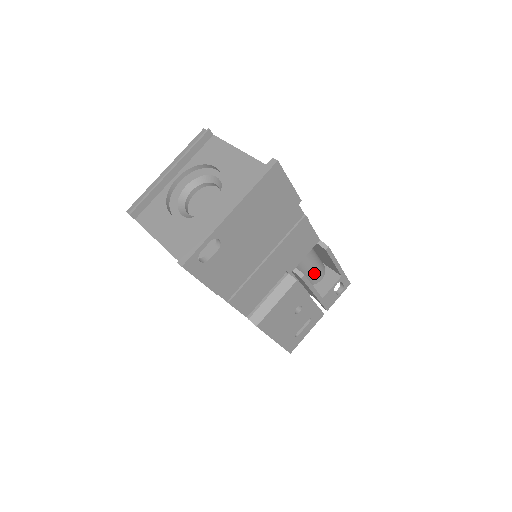
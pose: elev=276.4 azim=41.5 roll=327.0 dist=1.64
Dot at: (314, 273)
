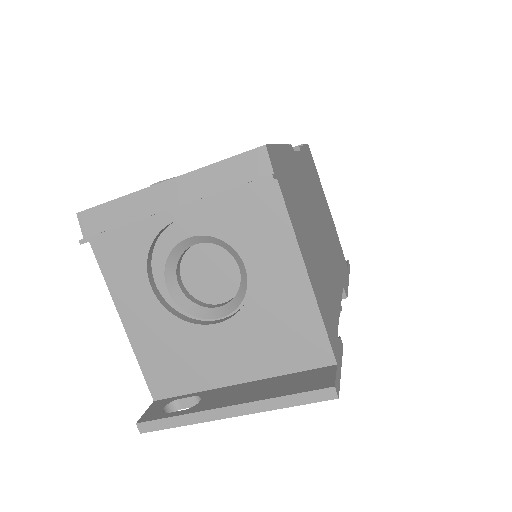
Dot at: occluded
